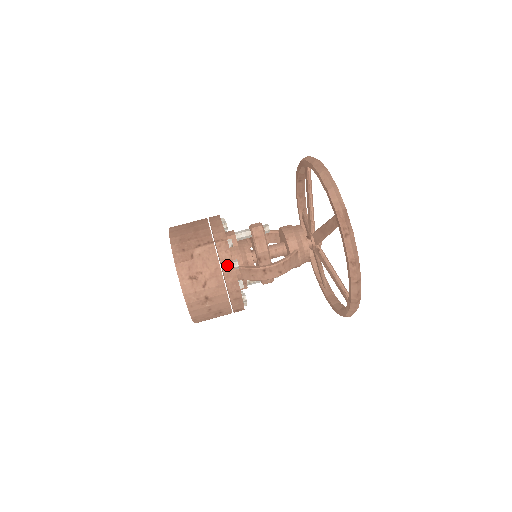
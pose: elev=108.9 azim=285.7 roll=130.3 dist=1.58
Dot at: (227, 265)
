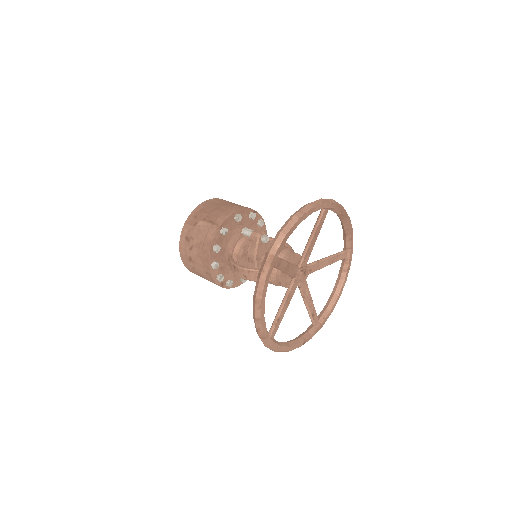
Dot at: (207, 244)
